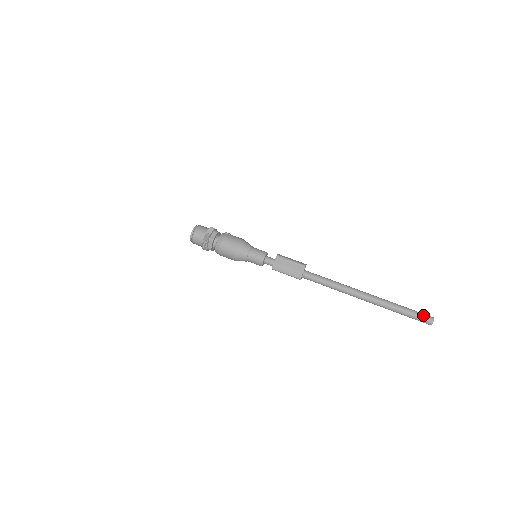
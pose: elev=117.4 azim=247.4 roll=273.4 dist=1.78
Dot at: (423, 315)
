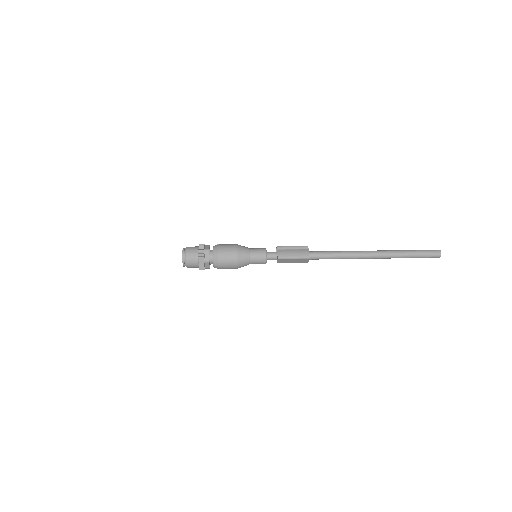
Dot at: (429, 250)
